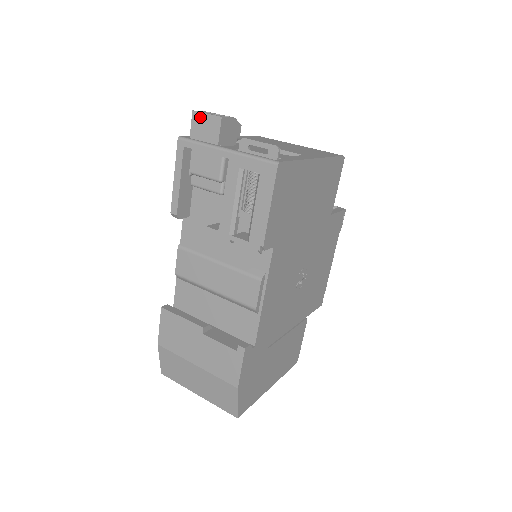
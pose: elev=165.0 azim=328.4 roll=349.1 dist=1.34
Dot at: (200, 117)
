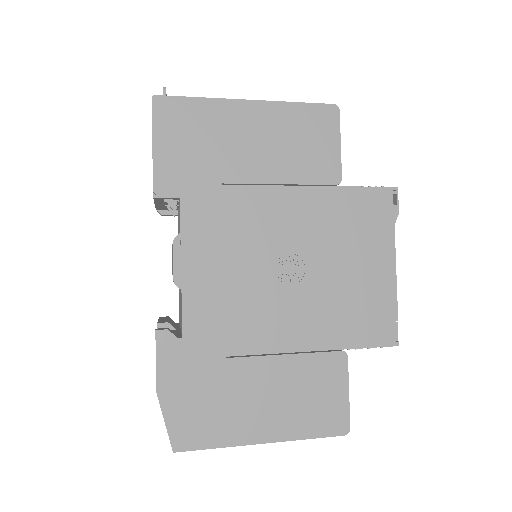
Dot at: occluded
